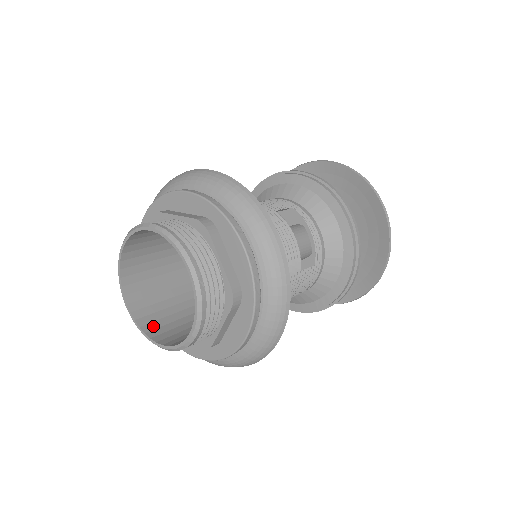
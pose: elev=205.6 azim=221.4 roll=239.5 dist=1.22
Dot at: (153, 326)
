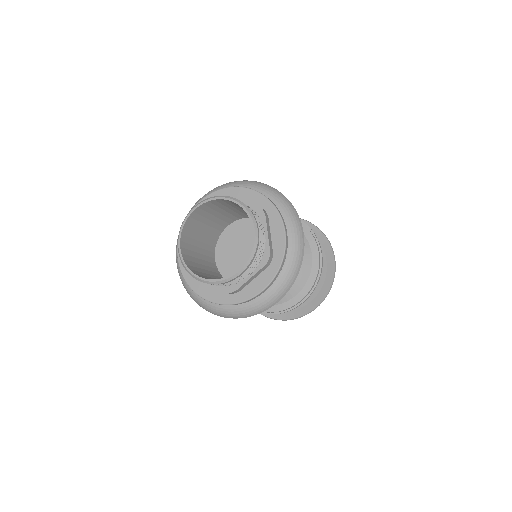
Dot at: (193, 268)
